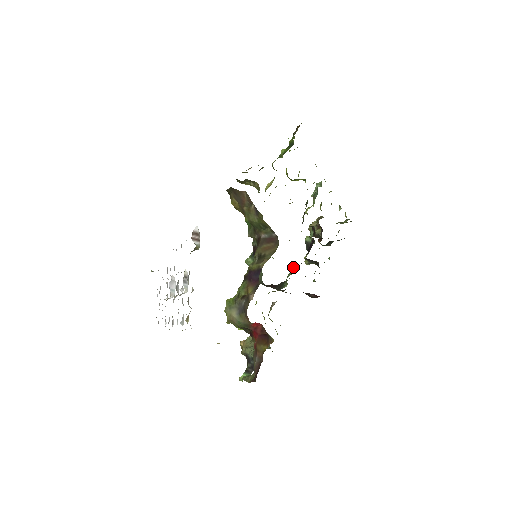
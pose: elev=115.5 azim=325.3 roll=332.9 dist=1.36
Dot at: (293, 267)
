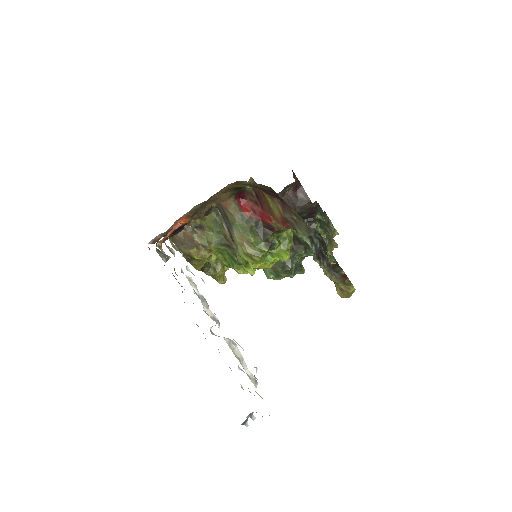
Dot at: occluded
